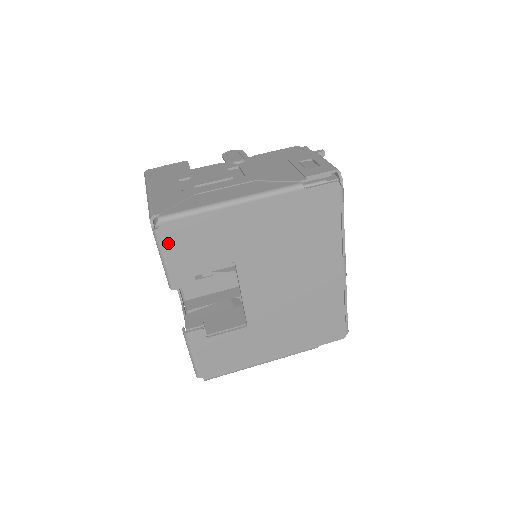
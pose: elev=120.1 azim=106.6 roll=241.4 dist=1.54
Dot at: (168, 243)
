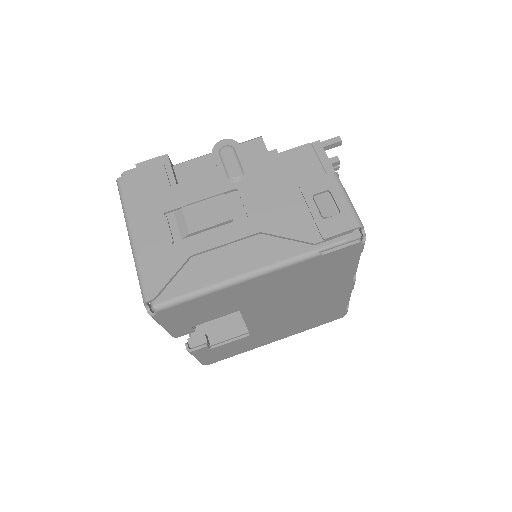
Dot at: (167, 319)
